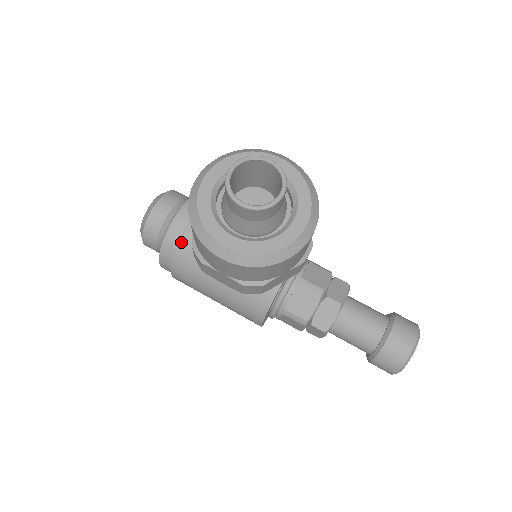
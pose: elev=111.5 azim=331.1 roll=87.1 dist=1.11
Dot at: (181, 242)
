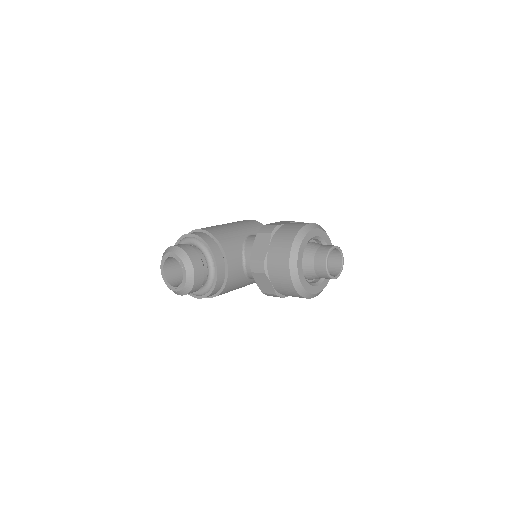
Dot at: (227, 284)
